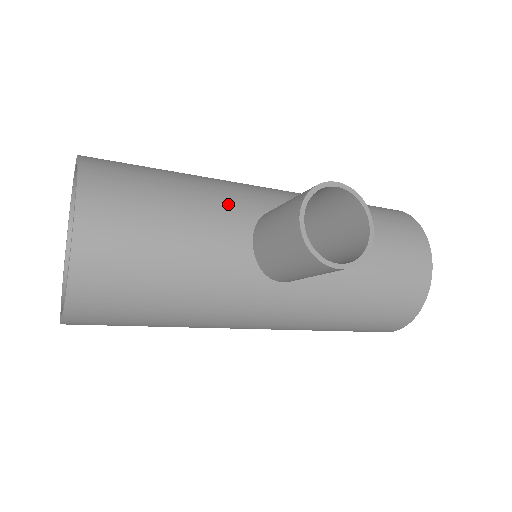
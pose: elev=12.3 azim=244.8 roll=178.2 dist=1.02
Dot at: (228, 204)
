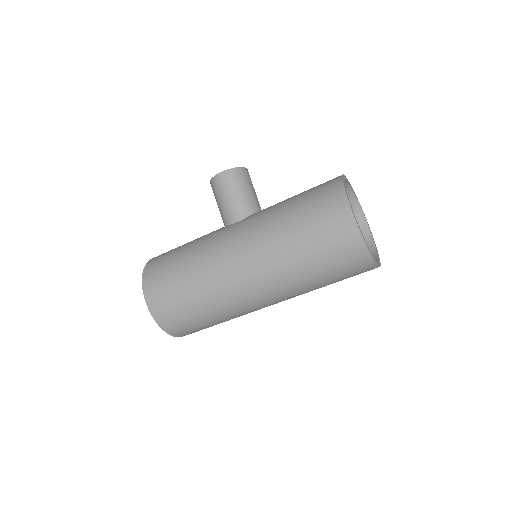
Dot at: occluded
